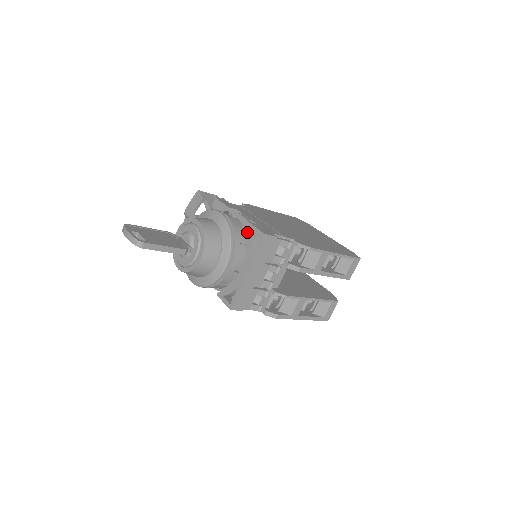
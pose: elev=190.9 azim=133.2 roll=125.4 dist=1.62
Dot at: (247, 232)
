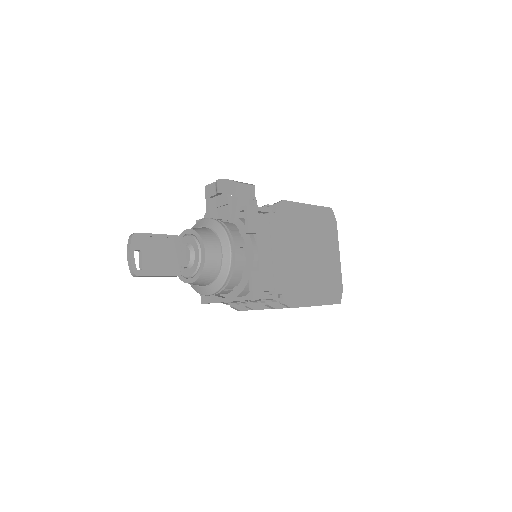
Dot at: (247, 271)
